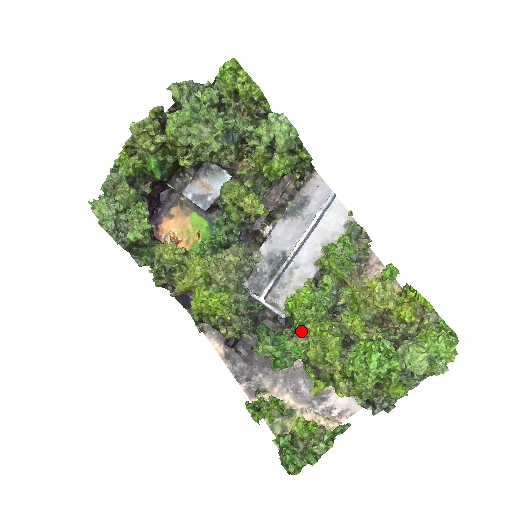
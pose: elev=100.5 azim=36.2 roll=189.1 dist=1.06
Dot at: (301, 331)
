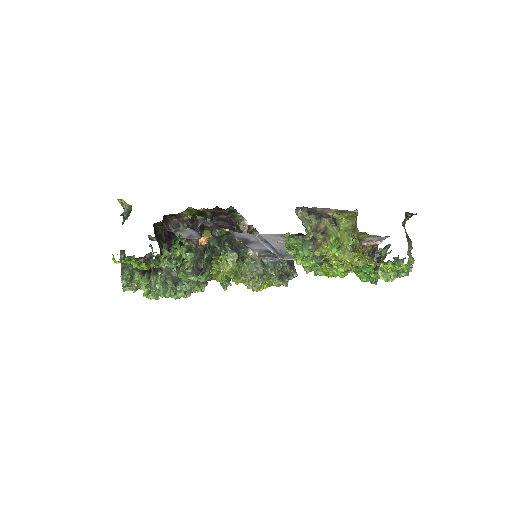
Dot at: occluded
